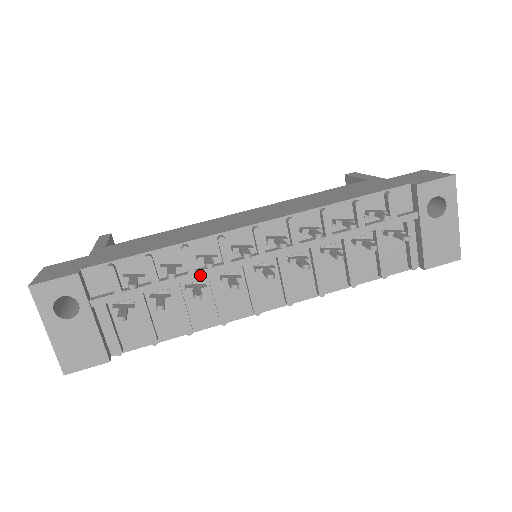
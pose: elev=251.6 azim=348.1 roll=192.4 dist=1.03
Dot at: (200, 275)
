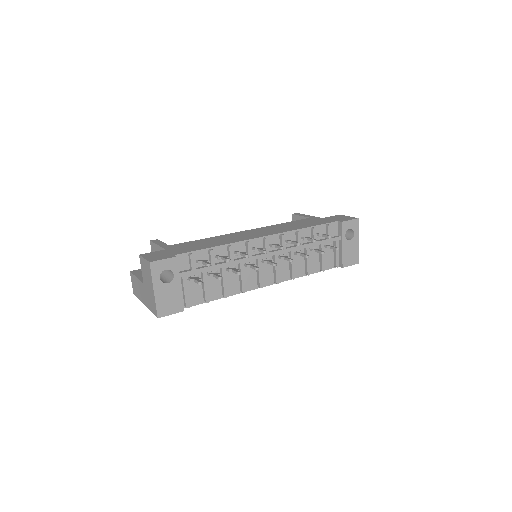
Dot at: (236, 263)
